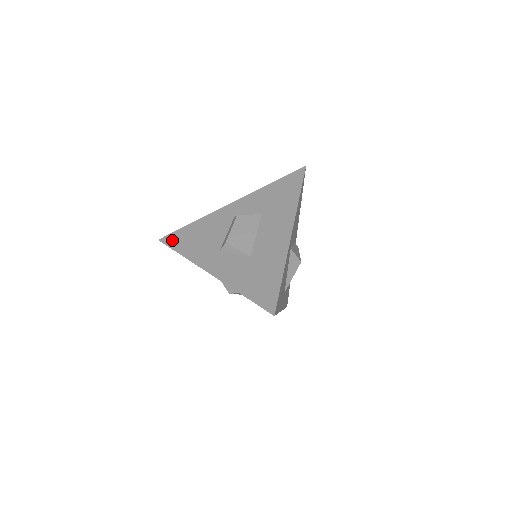
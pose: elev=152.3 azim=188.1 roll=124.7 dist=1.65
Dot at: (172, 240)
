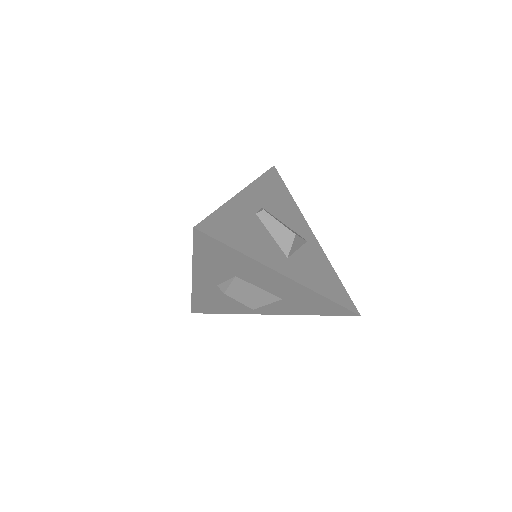
Dot at: (202, 311)
